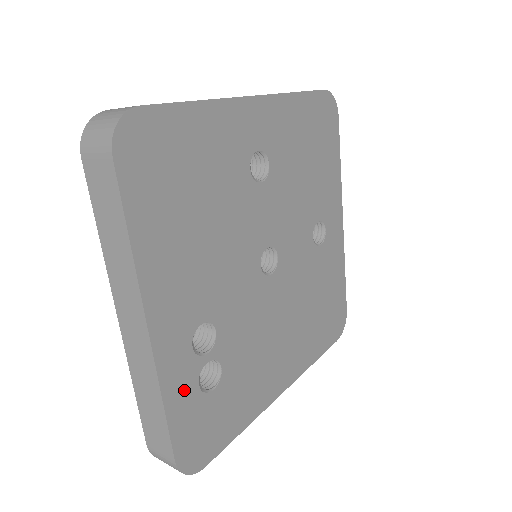
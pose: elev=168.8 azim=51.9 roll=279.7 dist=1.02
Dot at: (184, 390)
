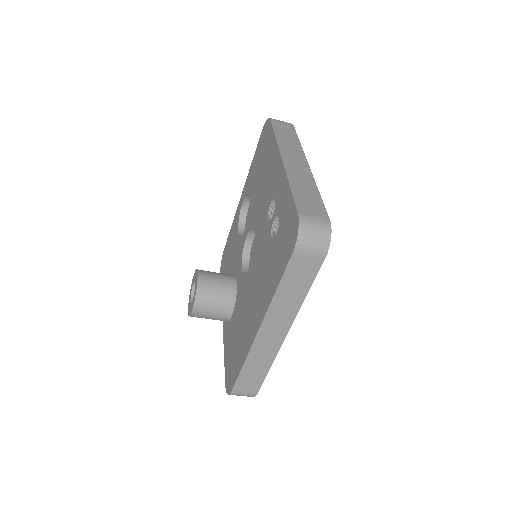
Dot at: occluded
